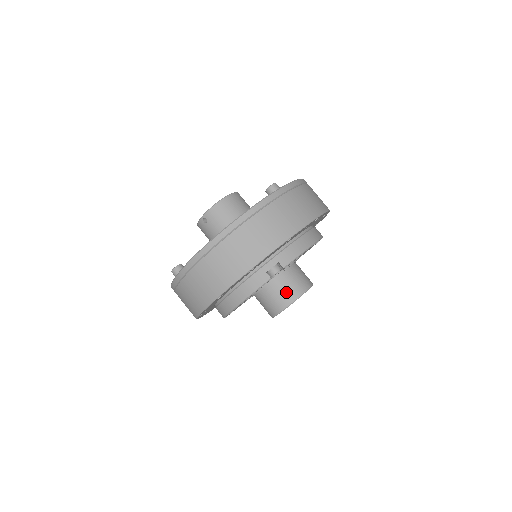
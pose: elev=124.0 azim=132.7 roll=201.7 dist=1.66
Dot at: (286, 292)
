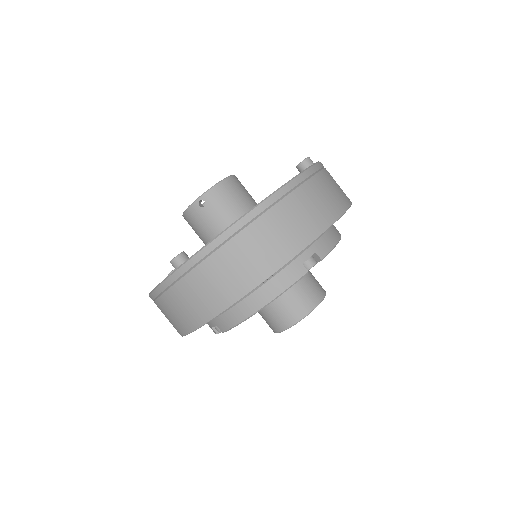
Dot at: (305, 297)
